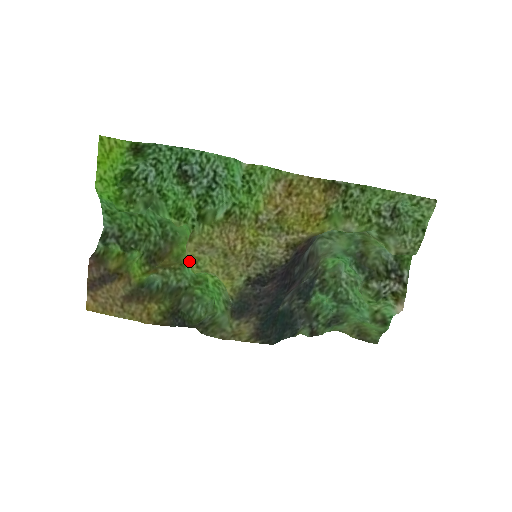
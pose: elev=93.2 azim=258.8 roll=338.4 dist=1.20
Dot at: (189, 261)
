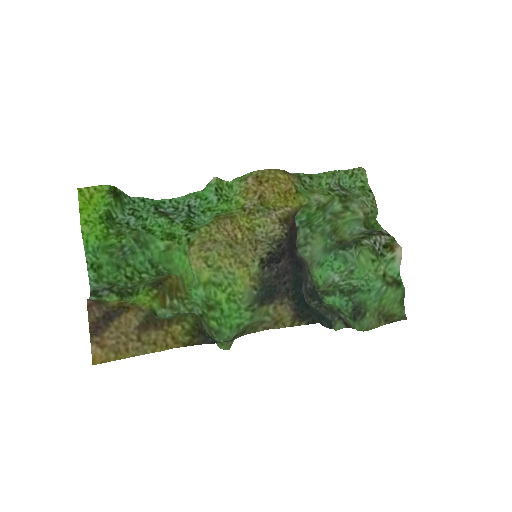
Dot at: (197, 266)
